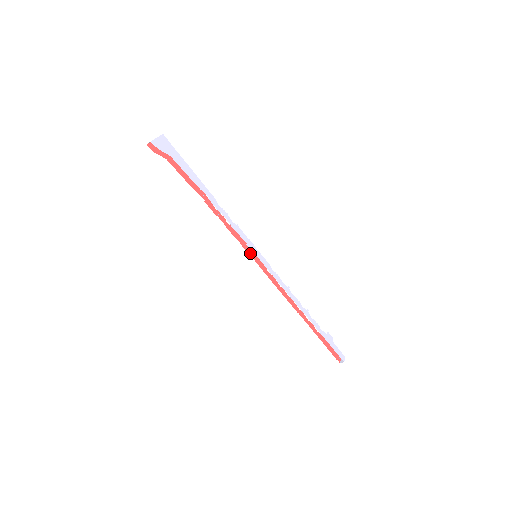
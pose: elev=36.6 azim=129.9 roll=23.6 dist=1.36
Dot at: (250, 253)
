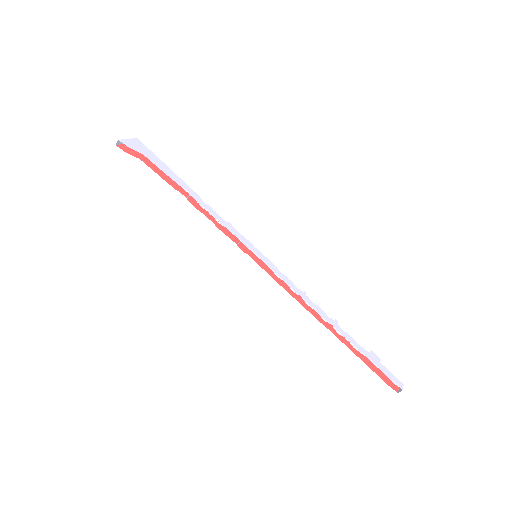
Dot at: (249, 254)
